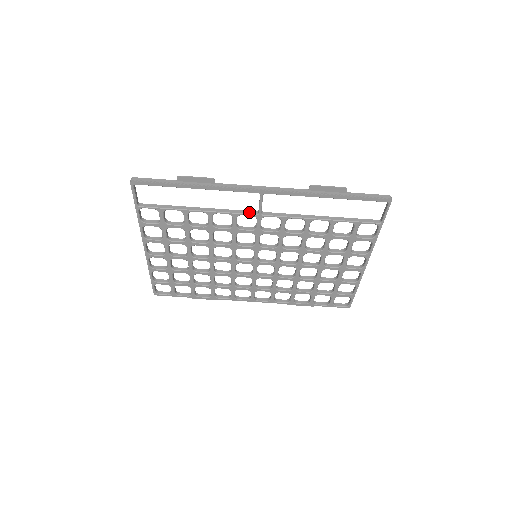
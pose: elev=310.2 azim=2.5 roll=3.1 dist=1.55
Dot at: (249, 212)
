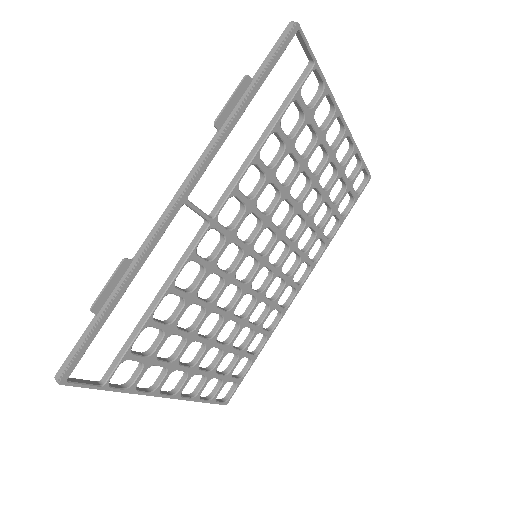
Dot at: (199, 234)
